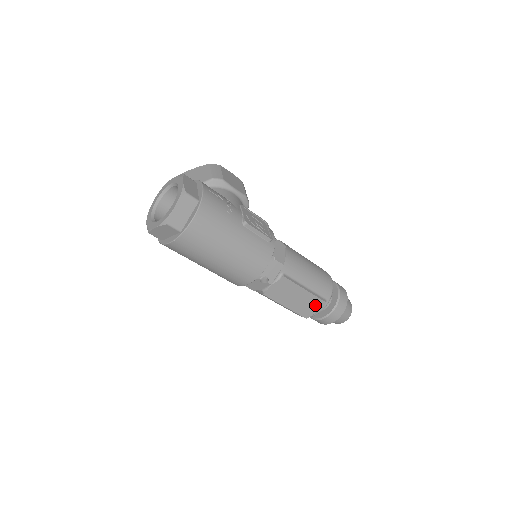
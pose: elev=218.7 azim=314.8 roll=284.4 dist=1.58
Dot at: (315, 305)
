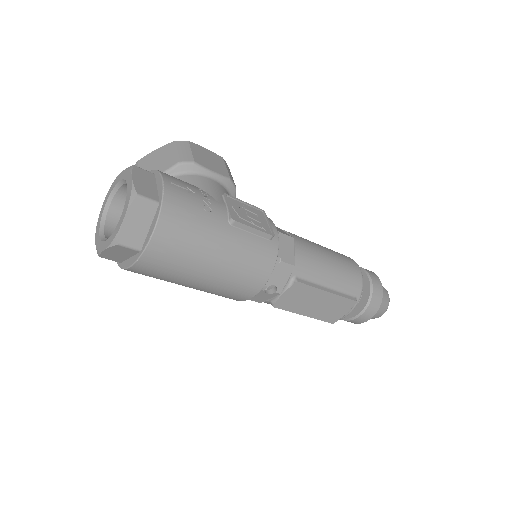
Dot at: (342, 307)
